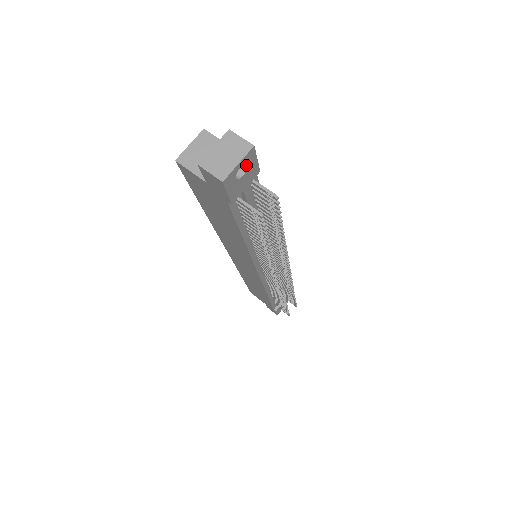
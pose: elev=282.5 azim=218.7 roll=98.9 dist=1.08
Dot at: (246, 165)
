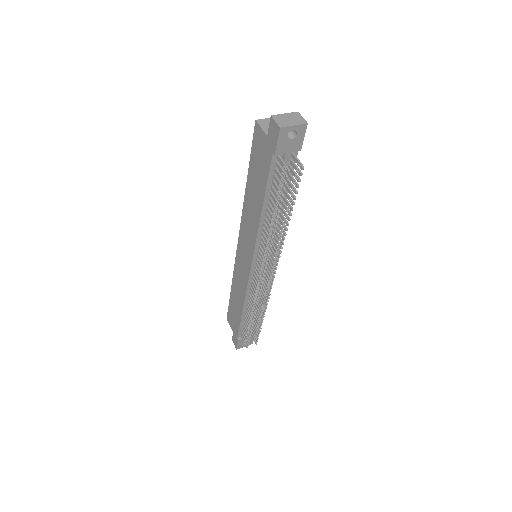
Dot at: (297, 133)
